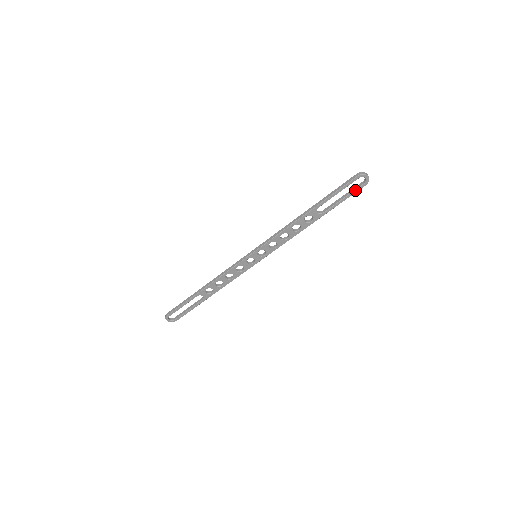
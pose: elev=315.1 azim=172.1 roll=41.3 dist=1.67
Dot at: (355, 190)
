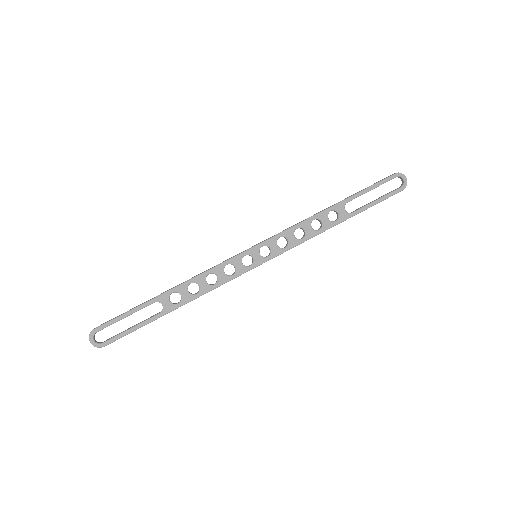
Dot at: (391, 193)
